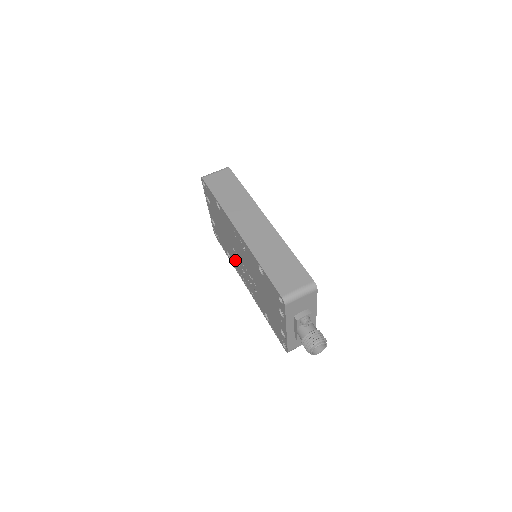
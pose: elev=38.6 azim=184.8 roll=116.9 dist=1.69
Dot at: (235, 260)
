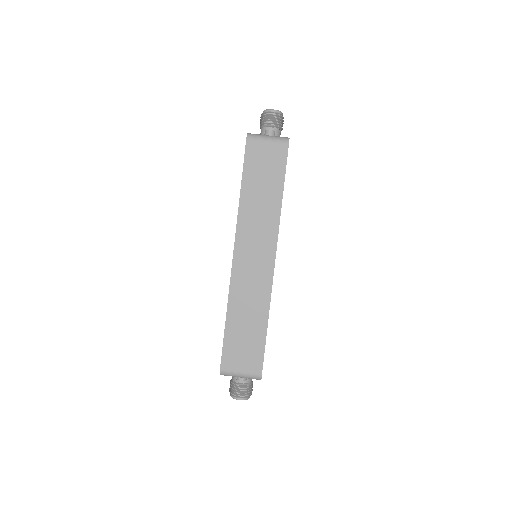
Dot at: occluded
